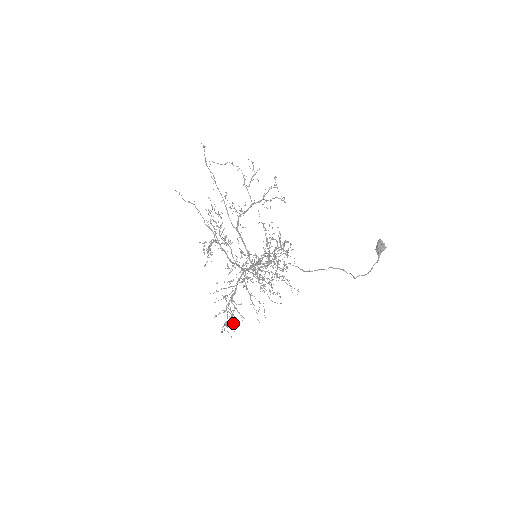
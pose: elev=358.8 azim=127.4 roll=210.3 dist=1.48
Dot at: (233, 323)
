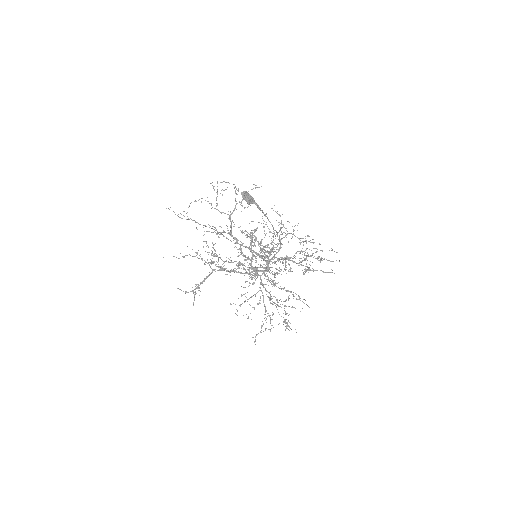
Dot at: (284, 322)
